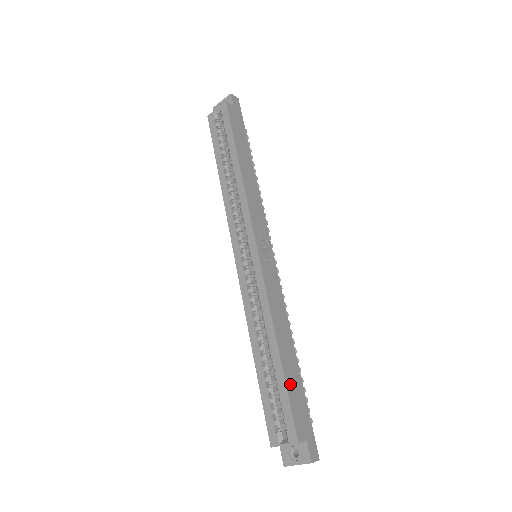
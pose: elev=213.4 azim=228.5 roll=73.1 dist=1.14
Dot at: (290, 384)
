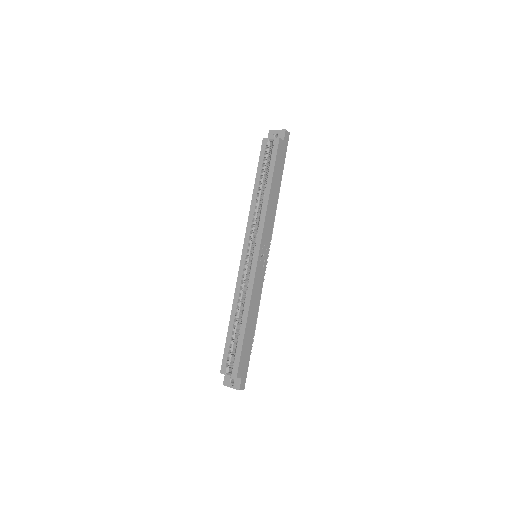
Dot at: (245, 345)
